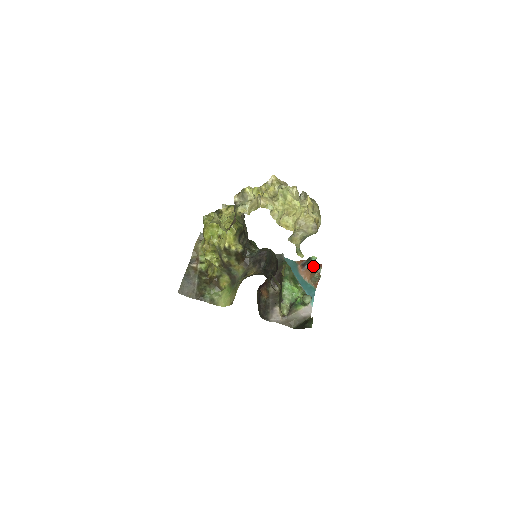
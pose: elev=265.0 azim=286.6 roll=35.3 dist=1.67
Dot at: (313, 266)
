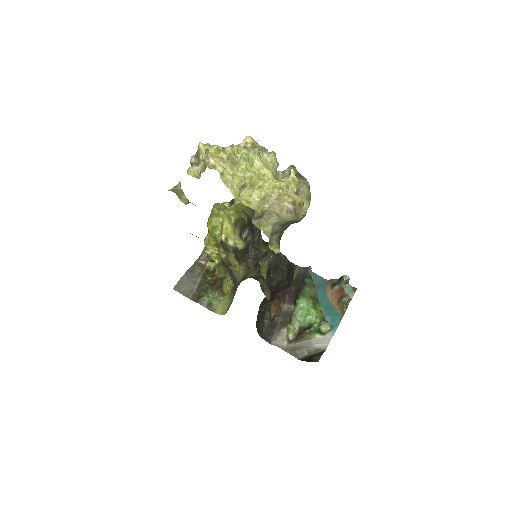
Dot at: (344, 288)
